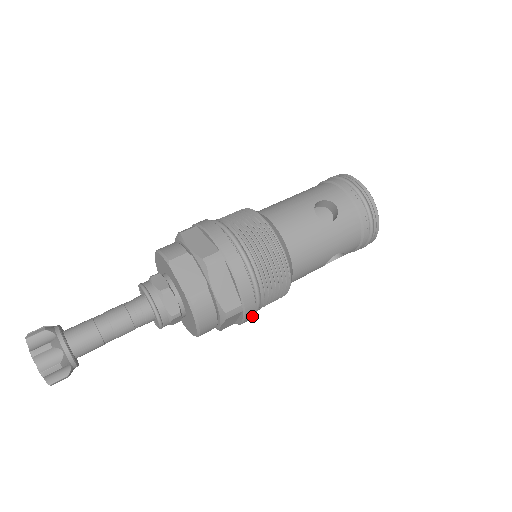
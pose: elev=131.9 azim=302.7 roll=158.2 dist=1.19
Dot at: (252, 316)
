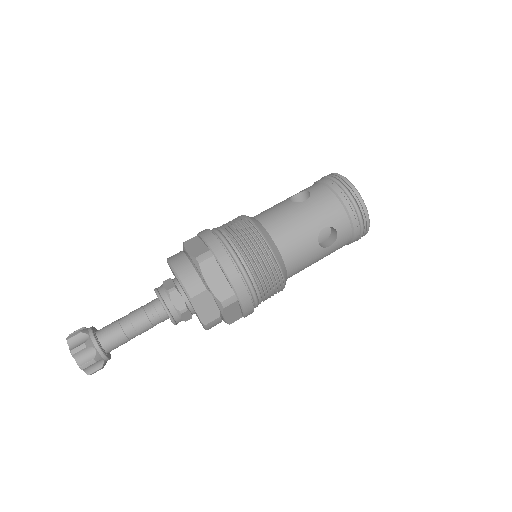
Dot at: occluded
